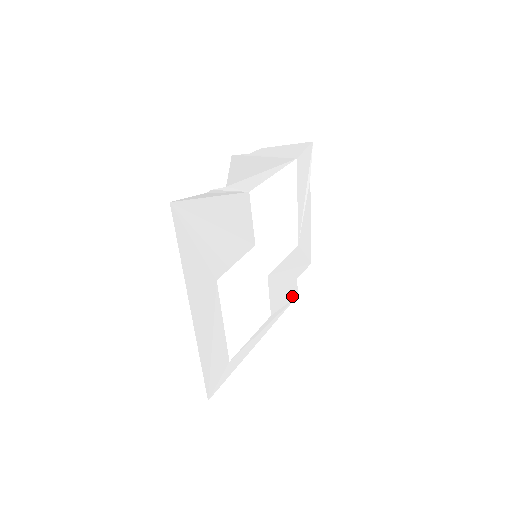
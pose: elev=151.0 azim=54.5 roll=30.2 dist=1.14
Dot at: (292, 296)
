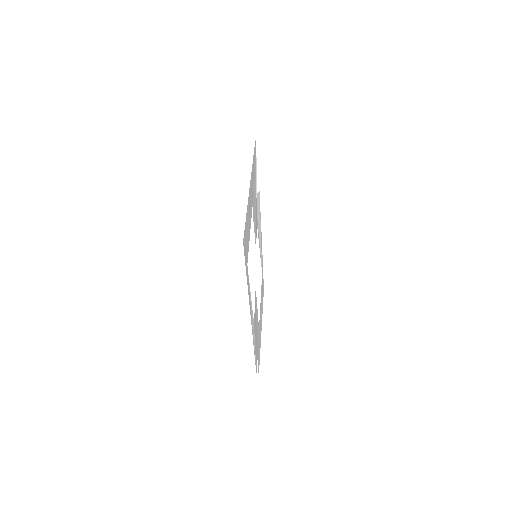
Dot at: (256, 360)
